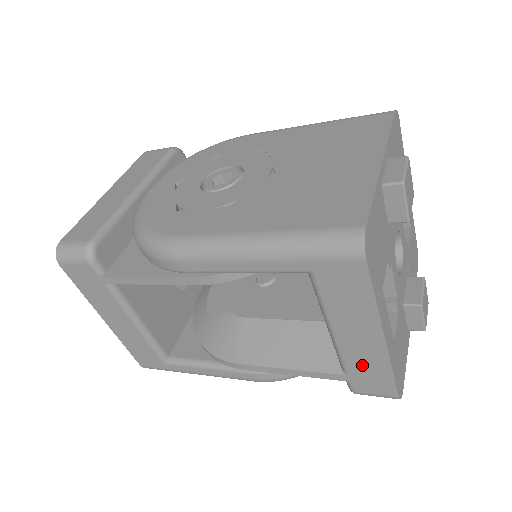
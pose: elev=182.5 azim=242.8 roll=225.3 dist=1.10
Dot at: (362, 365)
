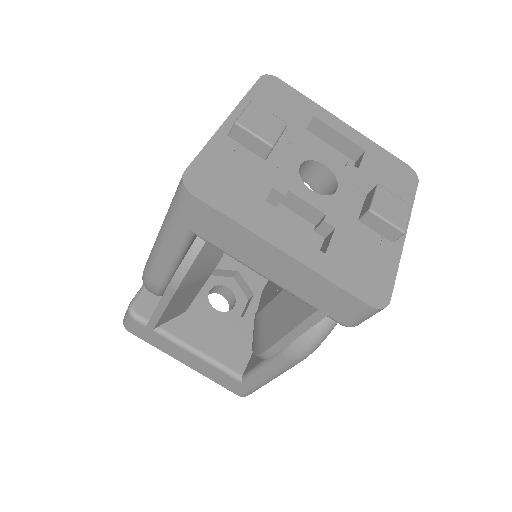
Dot at: (310, 291)
